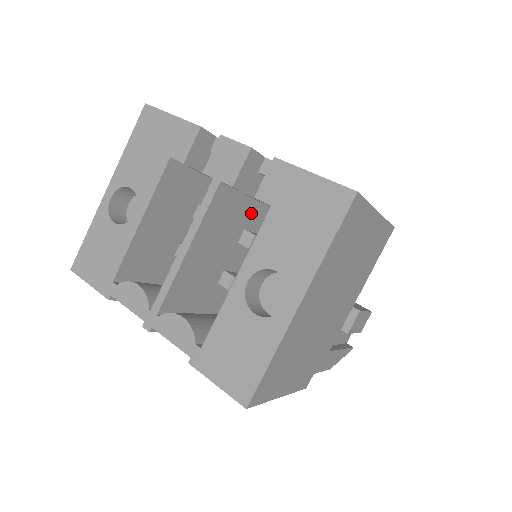
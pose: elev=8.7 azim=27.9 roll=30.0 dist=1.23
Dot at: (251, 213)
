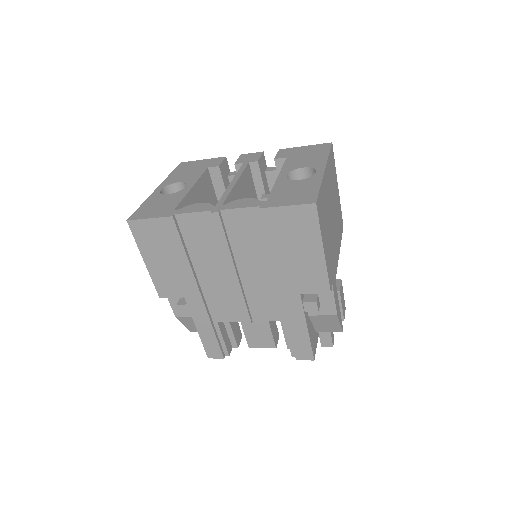
Dot at: occluded
